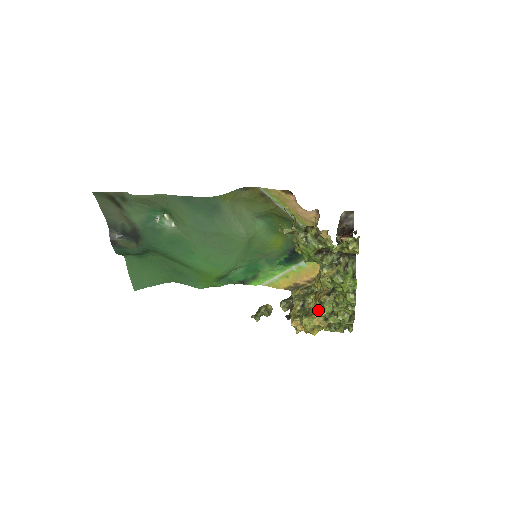
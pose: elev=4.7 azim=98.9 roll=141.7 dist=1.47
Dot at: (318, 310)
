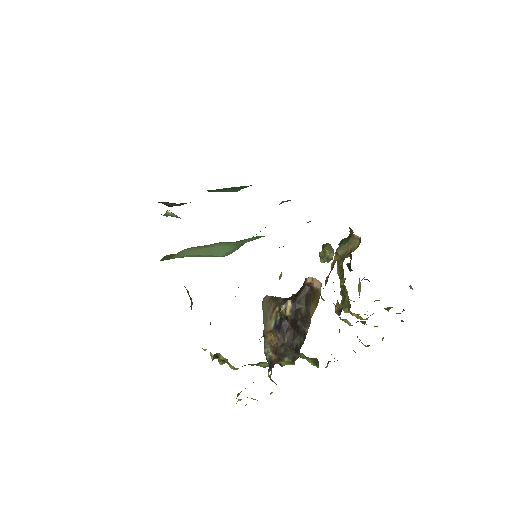
Dot at: (350, 305)
